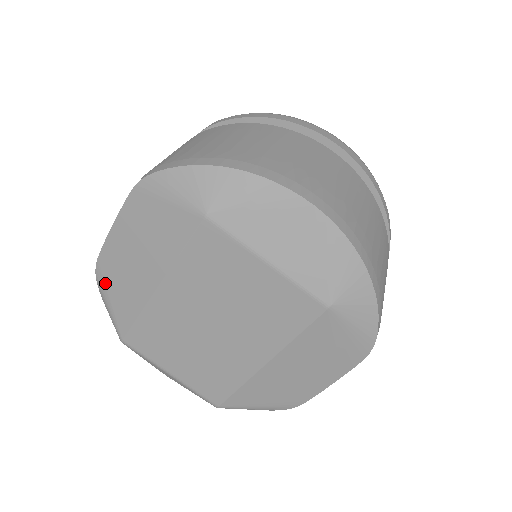
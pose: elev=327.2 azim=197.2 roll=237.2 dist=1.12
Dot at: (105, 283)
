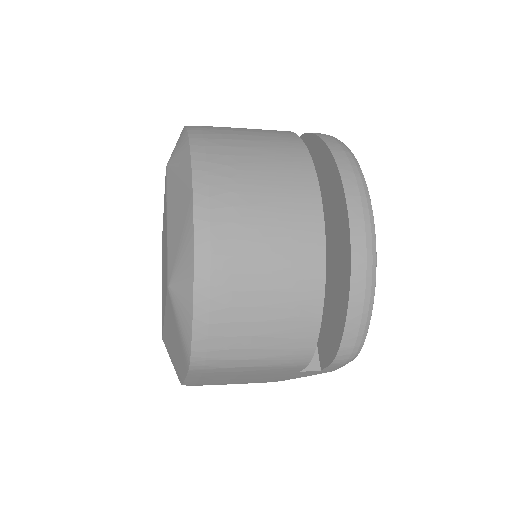
Dot at: occluded
